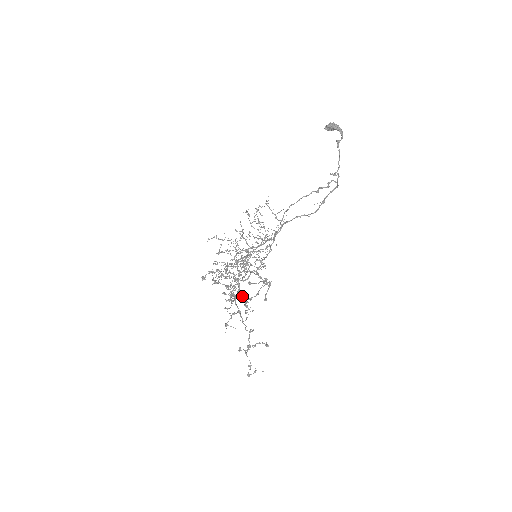
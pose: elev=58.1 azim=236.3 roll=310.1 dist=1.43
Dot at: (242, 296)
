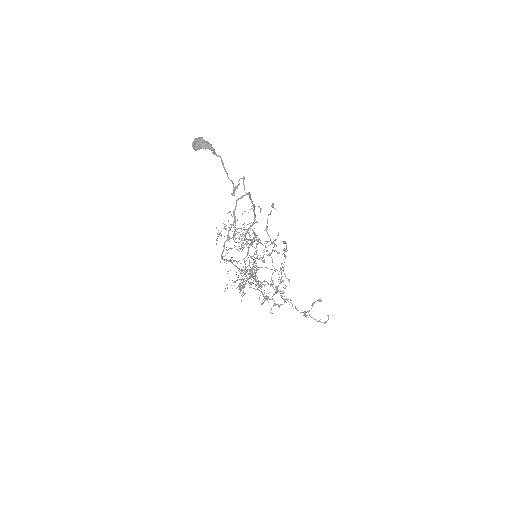
Dot at: (267, 298)
